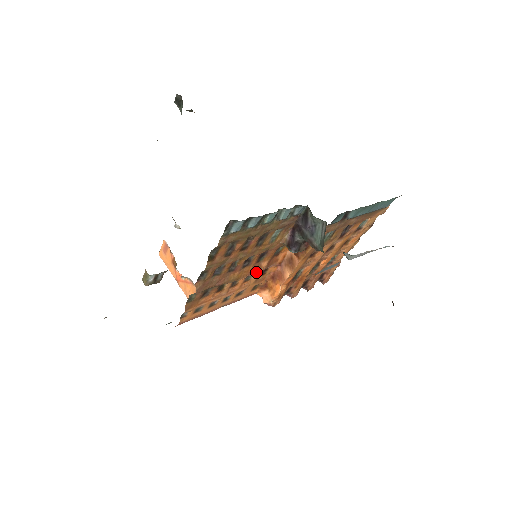
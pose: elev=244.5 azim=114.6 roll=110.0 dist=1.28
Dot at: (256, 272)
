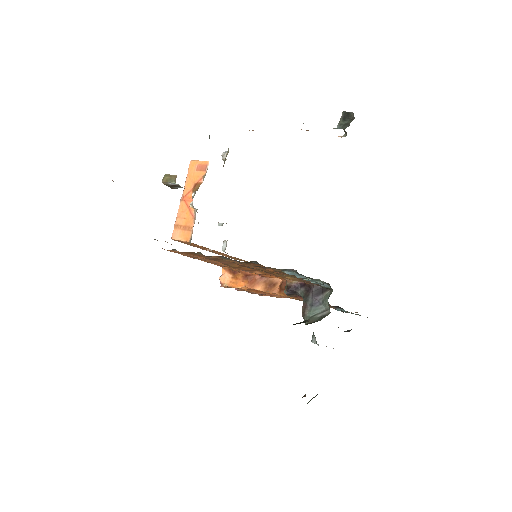
Dot at: (247, 271)
